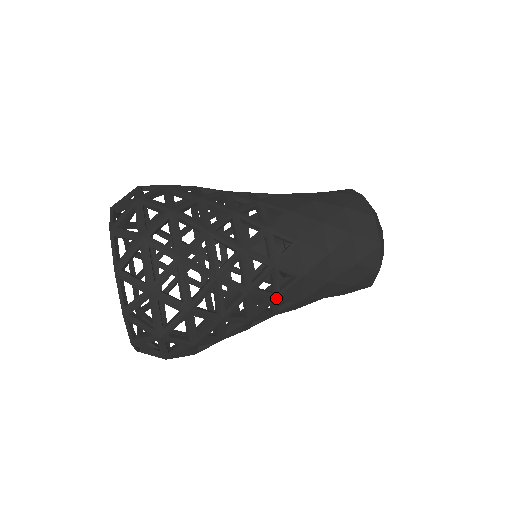
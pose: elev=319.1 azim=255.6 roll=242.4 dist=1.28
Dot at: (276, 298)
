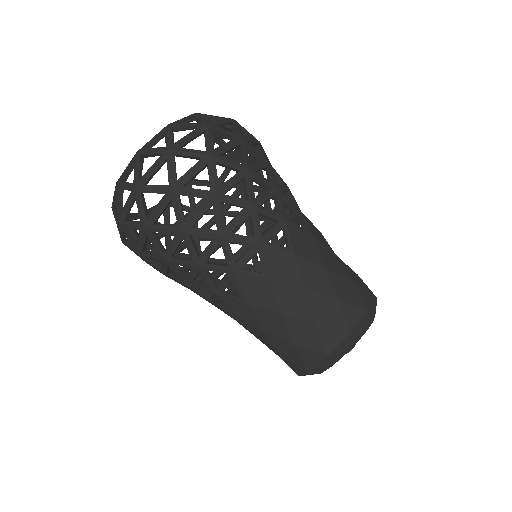
Dot at: (233, 271)
